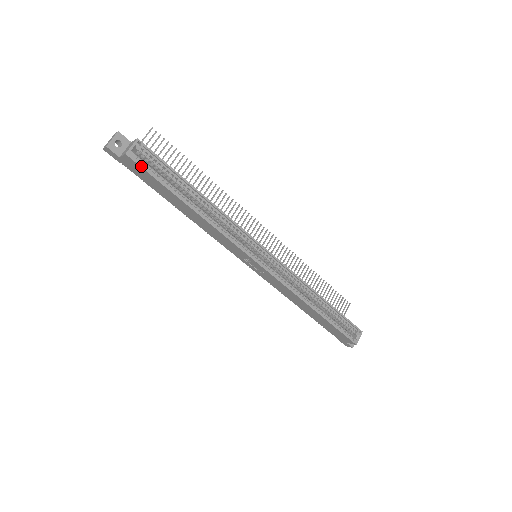
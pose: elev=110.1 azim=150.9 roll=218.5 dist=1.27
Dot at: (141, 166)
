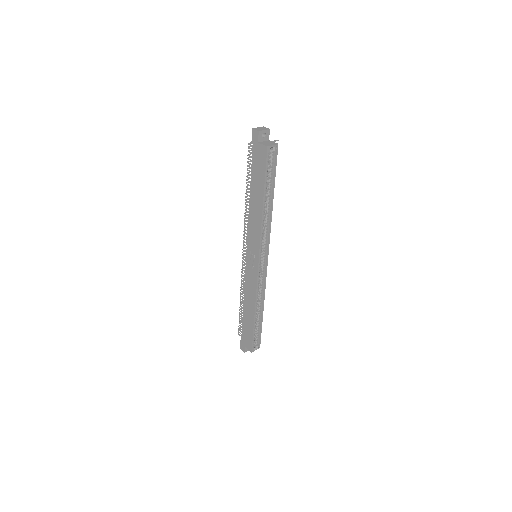
Dot at: (267, 159)
